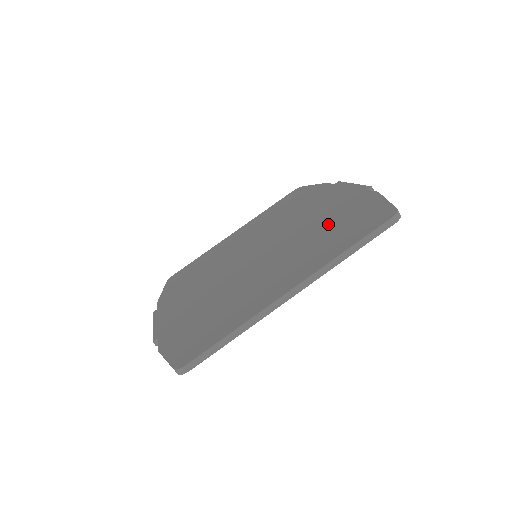
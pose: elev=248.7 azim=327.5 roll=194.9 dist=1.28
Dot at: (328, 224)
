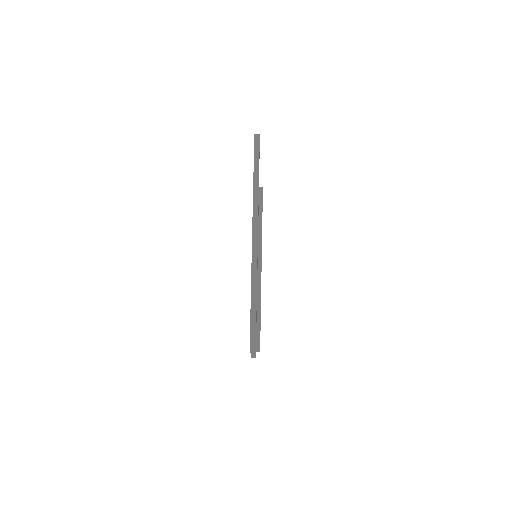
Dot at: occluded
